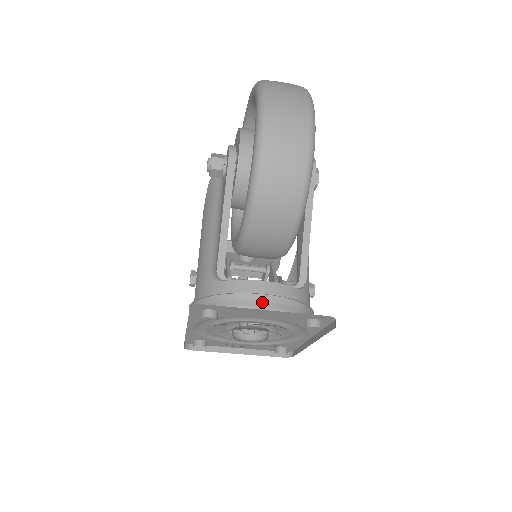
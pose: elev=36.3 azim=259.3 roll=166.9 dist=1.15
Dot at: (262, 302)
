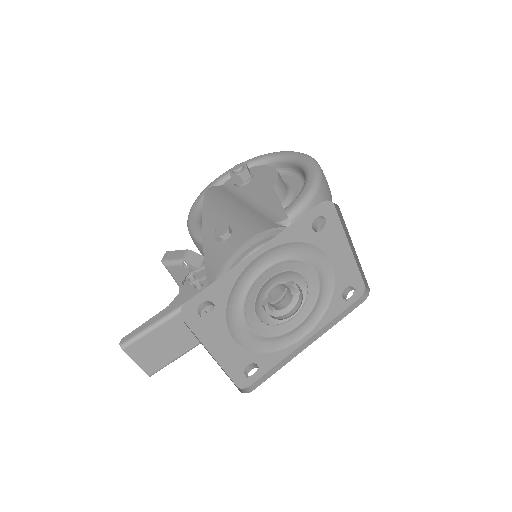
Dot at: occluded
